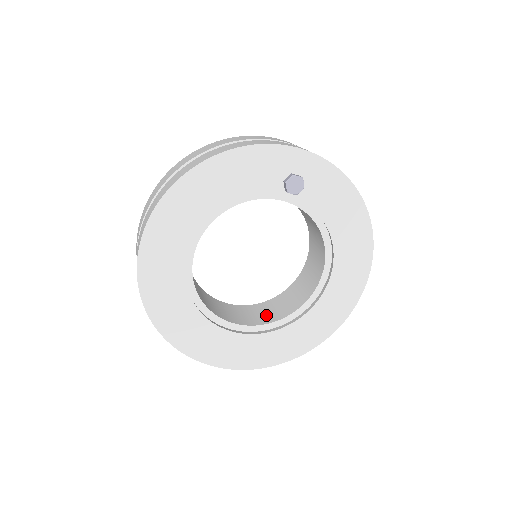
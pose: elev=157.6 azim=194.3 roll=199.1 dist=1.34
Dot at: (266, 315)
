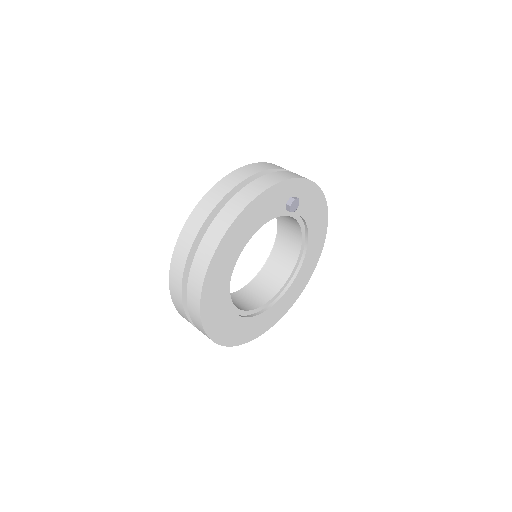
Dot at: (263, 293)
